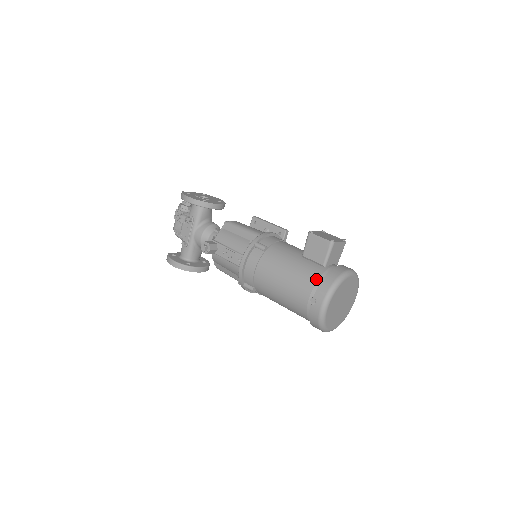
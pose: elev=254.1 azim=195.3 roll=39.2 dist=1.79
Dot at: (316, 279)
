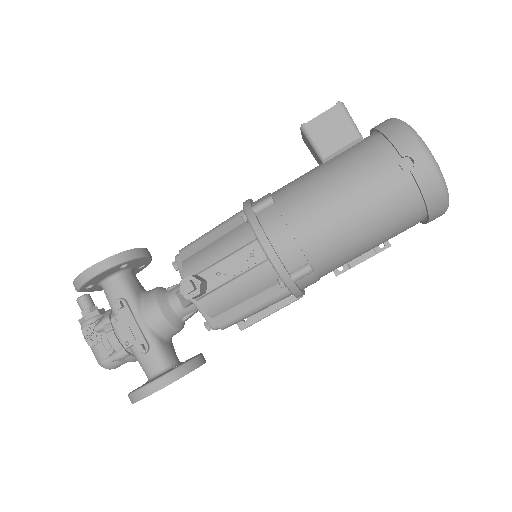
Dot at: (376, 147)
